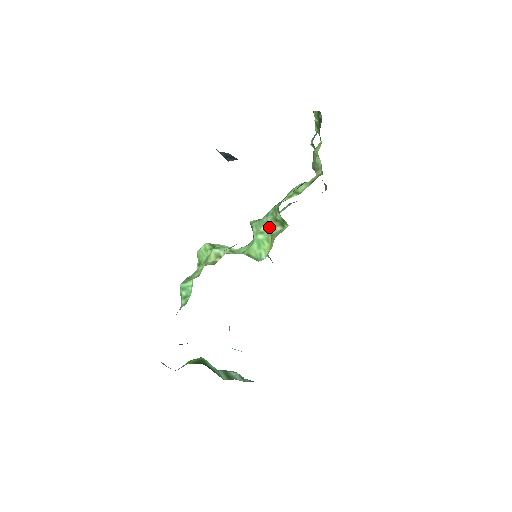
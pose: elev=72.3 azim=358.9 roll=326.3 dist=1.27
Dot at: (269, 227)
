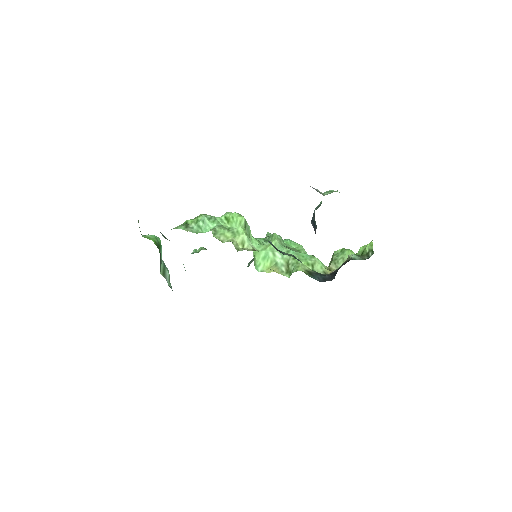
Dot at: (281, 258)
